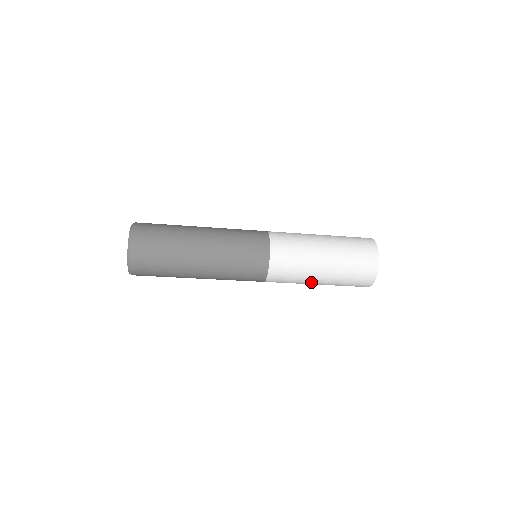
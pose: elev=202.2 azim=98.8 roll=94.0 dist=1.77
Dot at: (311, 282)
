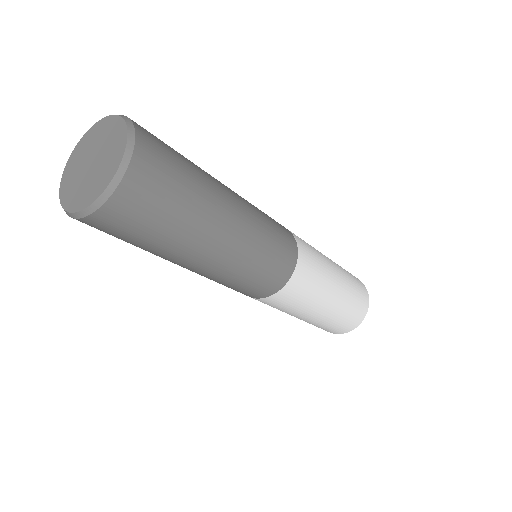
Dot at: occluded
